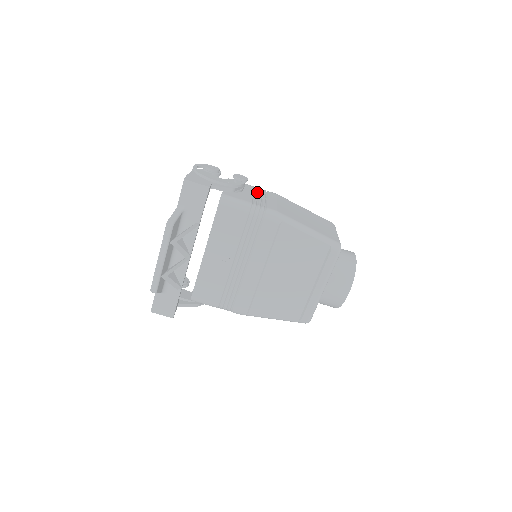
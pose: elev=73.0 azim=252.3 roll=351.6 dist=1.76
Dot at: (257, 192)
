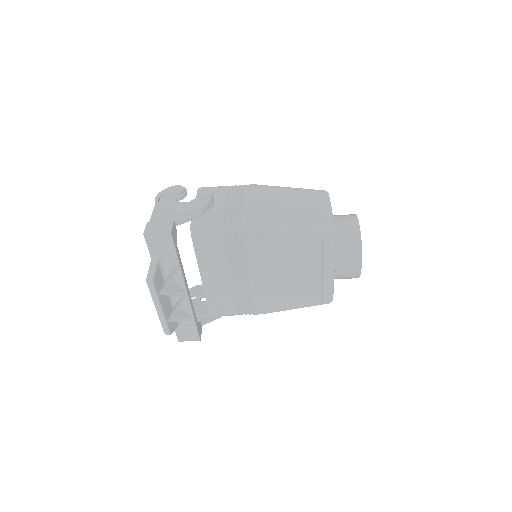
Dot at: (231, 196)
